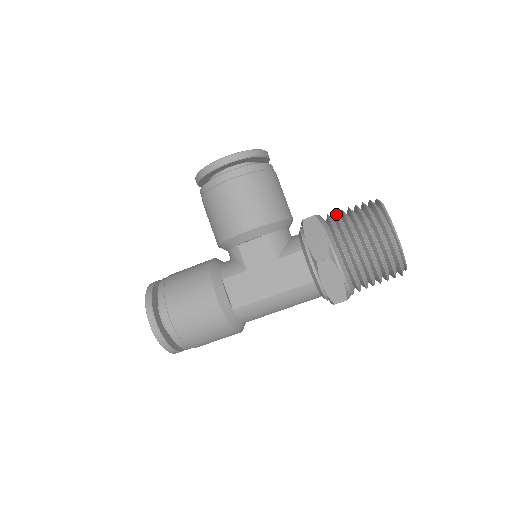
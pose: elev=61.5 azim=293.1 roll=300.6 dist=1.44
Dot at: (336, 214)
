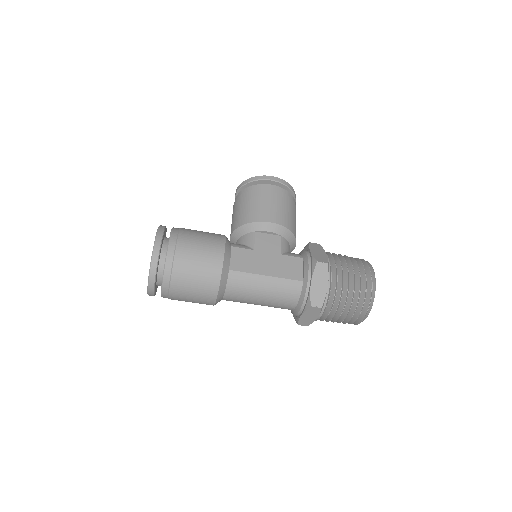
Dot at: occluded
